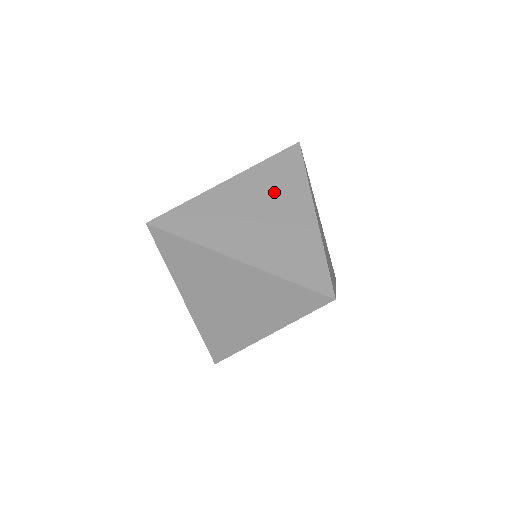
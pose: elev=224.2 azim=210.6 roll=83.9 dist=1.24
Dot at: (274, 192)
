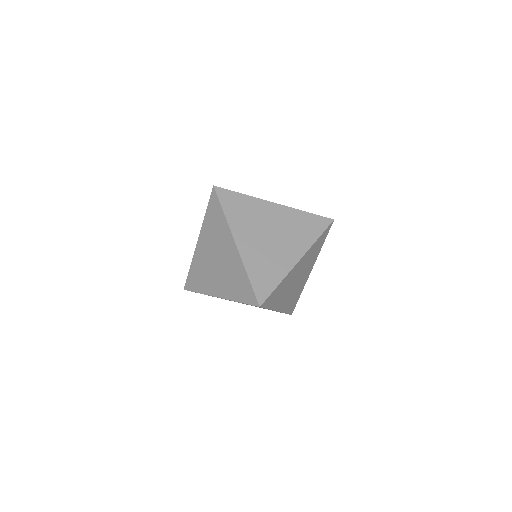
Dot at: (291, 231)
